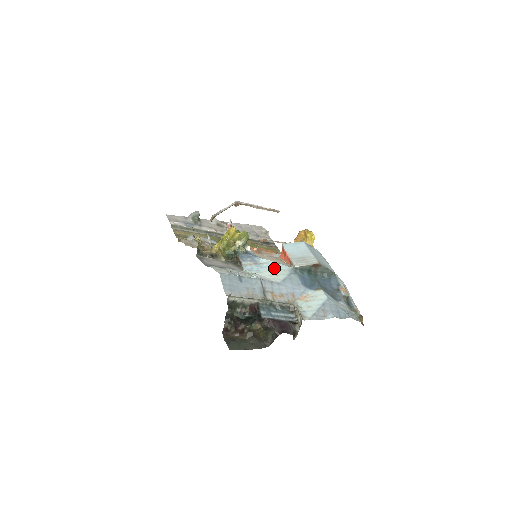
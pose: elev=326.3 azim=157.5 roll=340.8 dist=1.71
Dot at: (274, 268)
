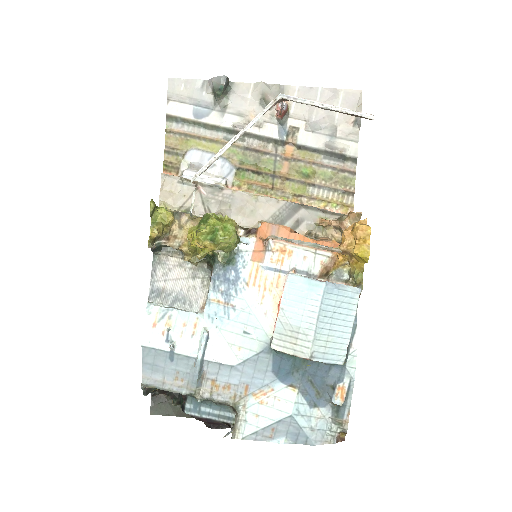
Dot at: (244, 329)
